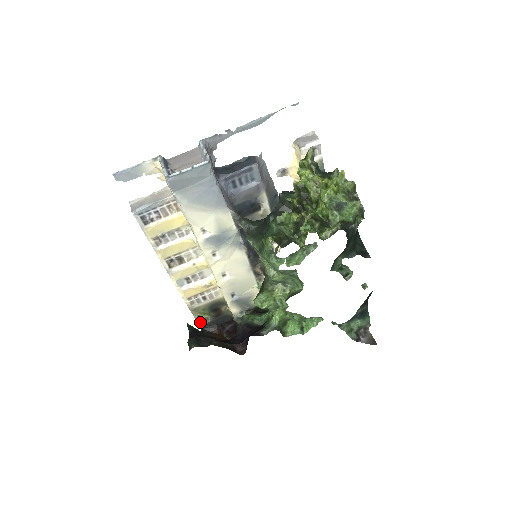
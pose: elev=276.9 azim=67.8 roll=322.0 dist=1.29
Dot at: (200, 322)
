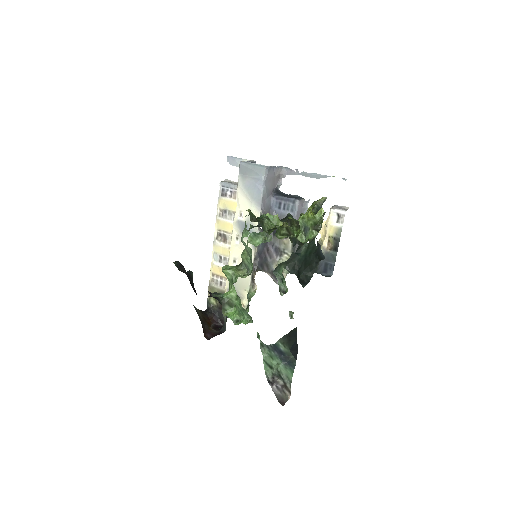
Dot at: (208, 303)
